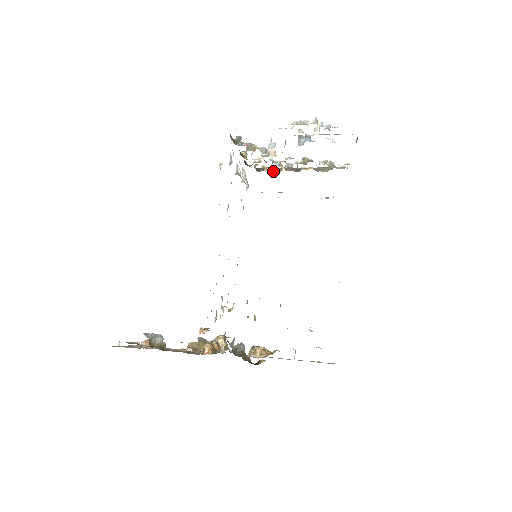
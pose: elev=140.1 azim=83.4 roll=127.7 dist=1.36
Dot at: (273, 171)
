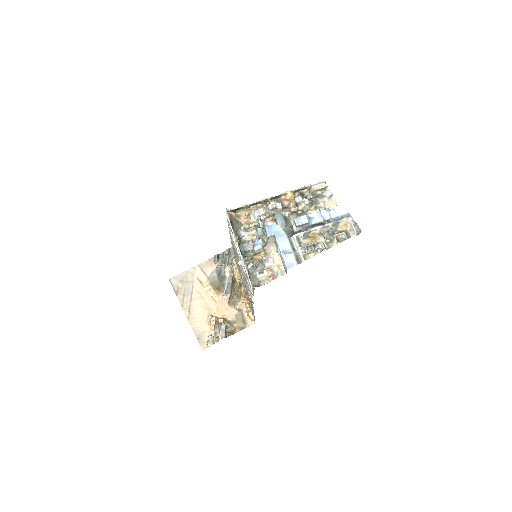
Dot at: (252, 206)
